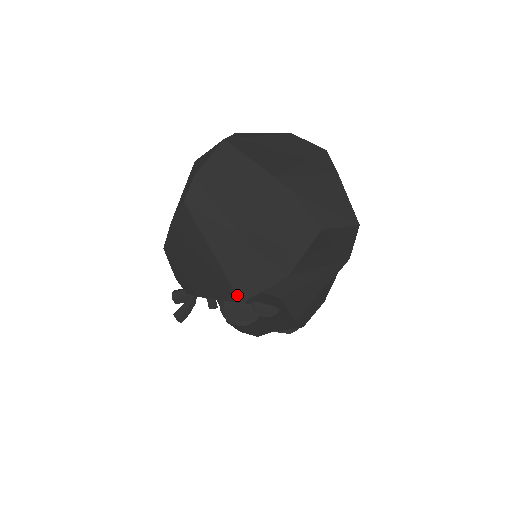
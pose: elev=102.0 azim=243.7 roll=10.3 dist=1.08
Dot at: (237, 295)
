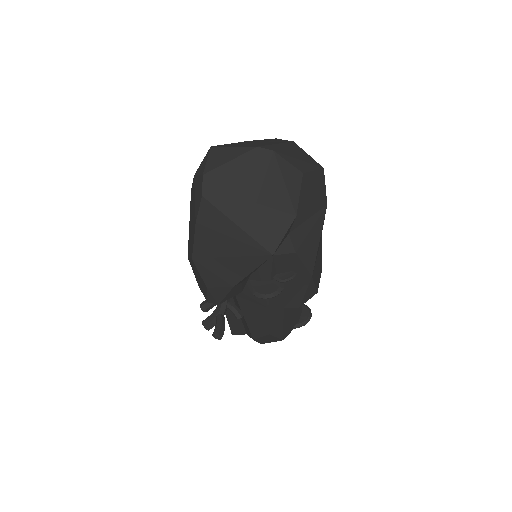
Dot at: (267, 250)
